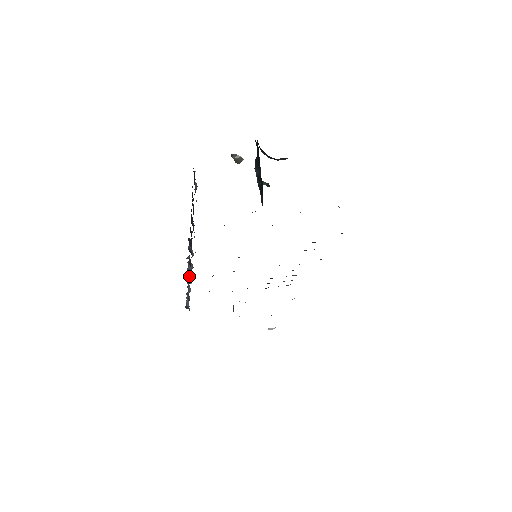
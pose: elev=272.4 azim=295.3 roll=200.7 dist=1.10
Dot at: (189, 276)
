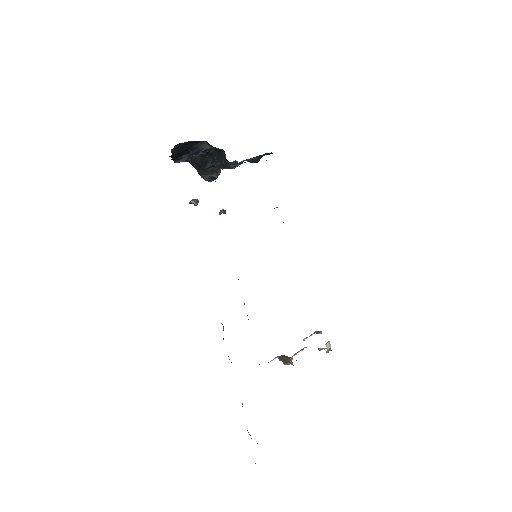
Dot at: occluded
